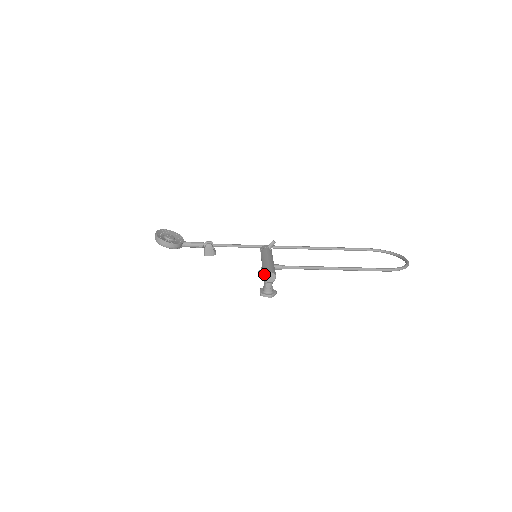
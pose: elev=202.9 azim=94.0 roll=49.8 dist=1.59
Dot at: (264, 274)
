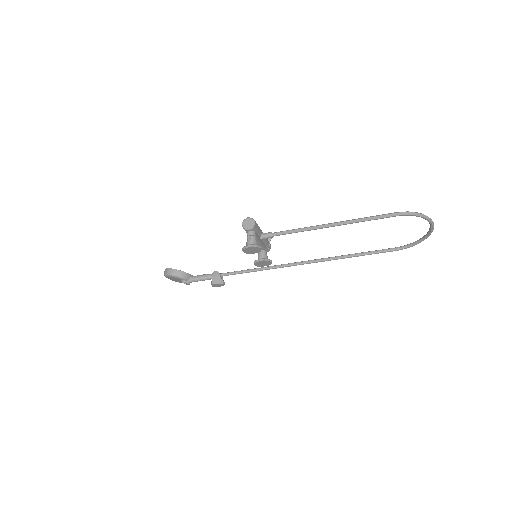
Dot at: occluded
